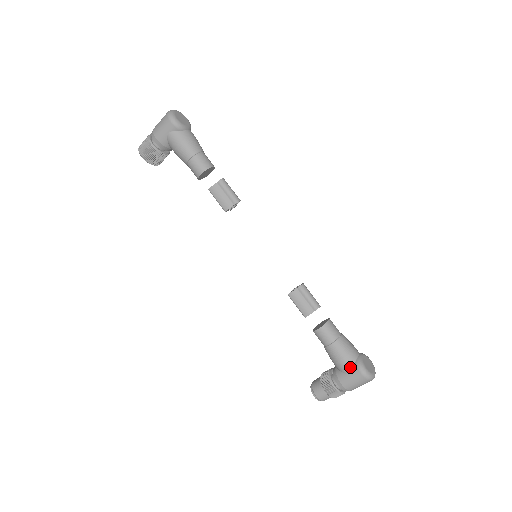
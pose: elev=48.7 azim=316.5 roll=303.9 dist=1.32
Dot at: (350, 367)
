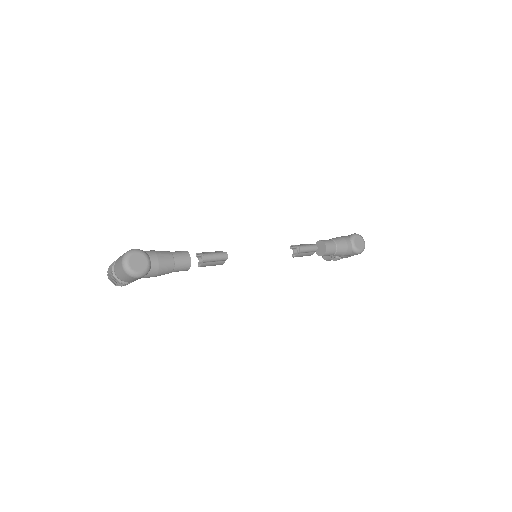
Dot at: occluded
